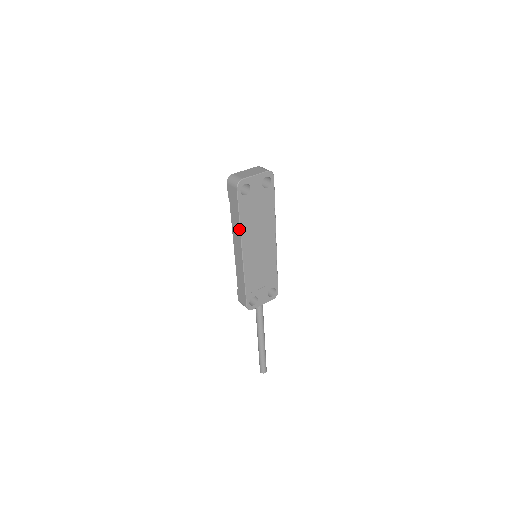
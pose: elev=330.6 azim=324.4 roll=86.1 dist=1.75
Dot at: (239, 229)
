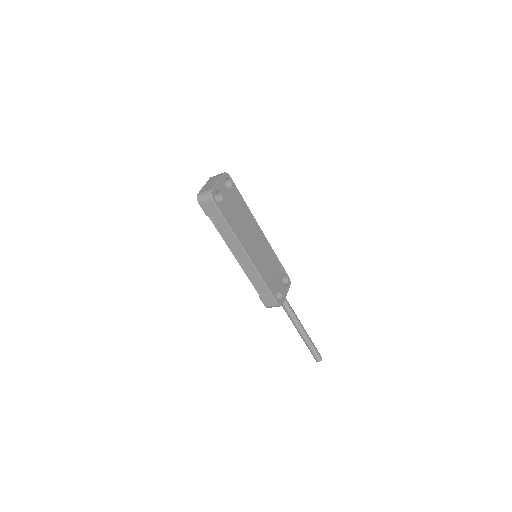
Dot at: (234, 236)
